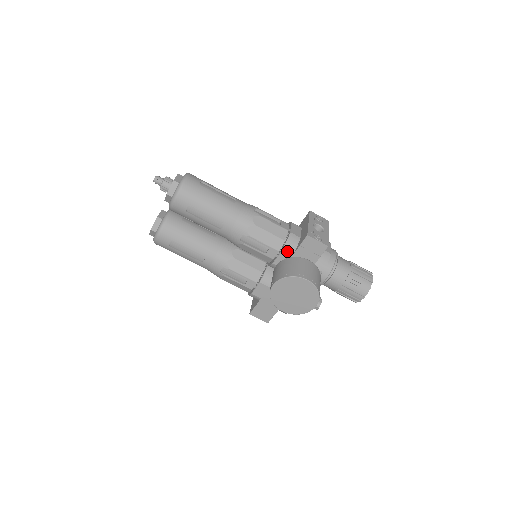
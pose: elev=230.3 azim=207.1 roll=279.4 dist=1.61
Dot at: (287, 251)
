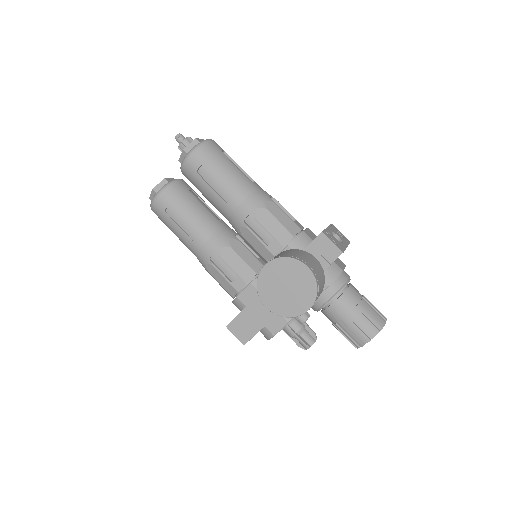
Dot at: (293, 248)
